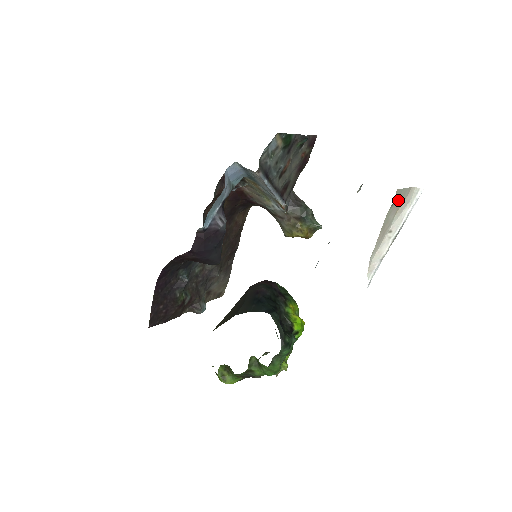
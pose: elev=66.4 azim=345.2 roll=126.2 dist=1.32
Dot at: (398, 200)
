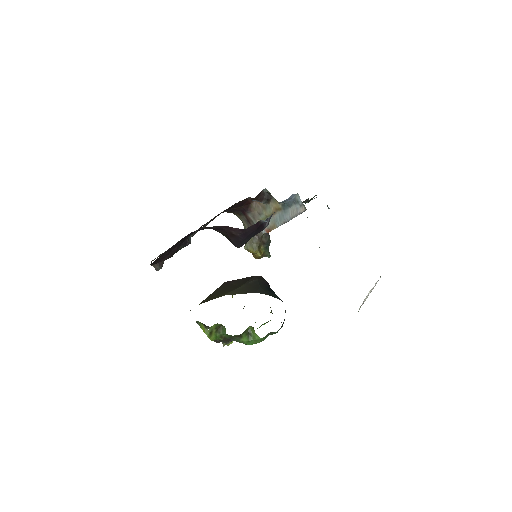
Dot at: occluded
